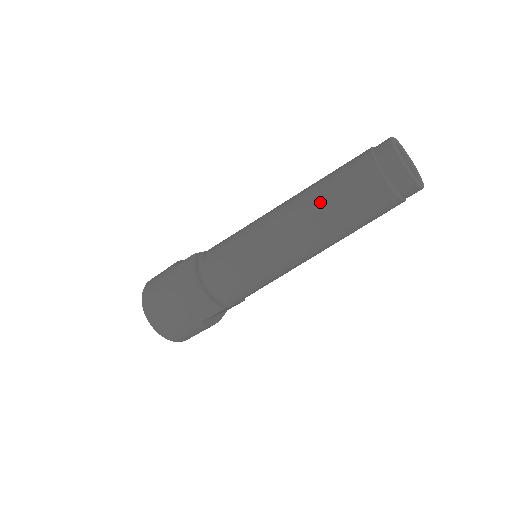
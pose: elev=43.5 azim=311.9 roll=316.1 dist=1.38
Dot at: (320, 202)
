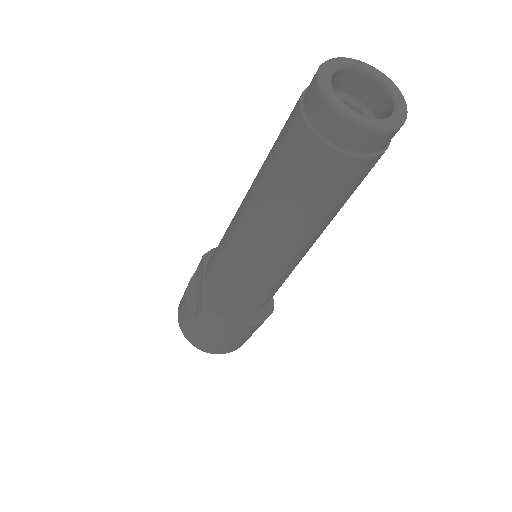
Dot at: (299, 218)
